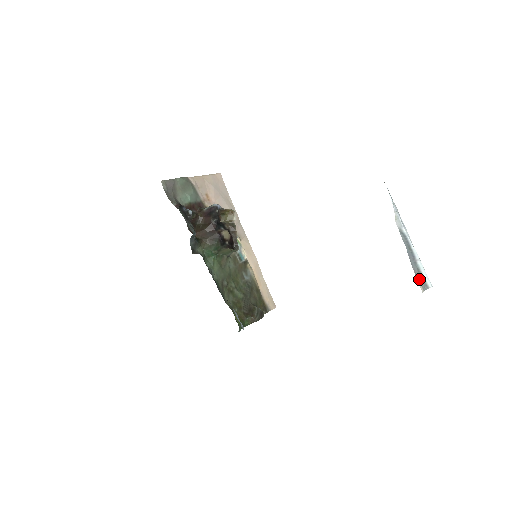
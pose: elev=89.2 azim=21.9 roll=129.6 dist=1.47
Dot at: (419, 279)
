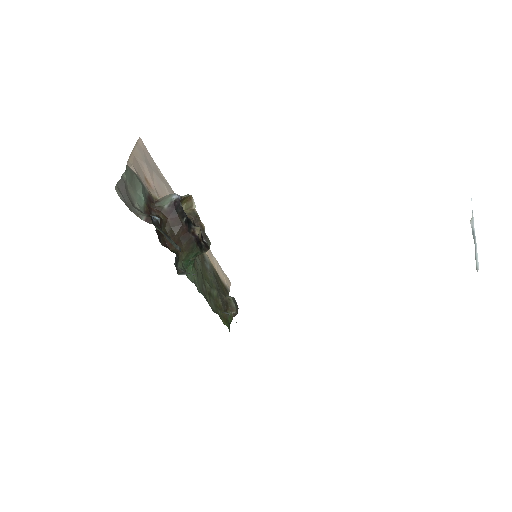
Dot at: (476, 267)
